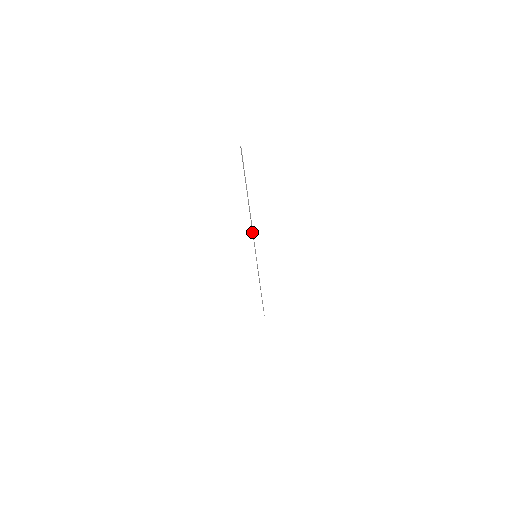
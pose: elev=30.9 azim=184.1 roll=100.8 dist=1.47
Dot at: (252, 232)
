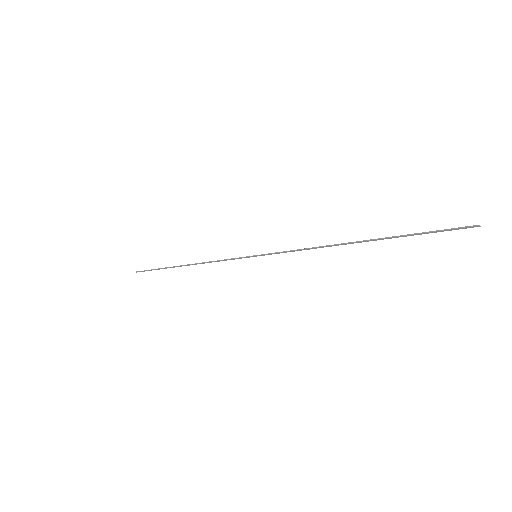
Dot at: occluded
